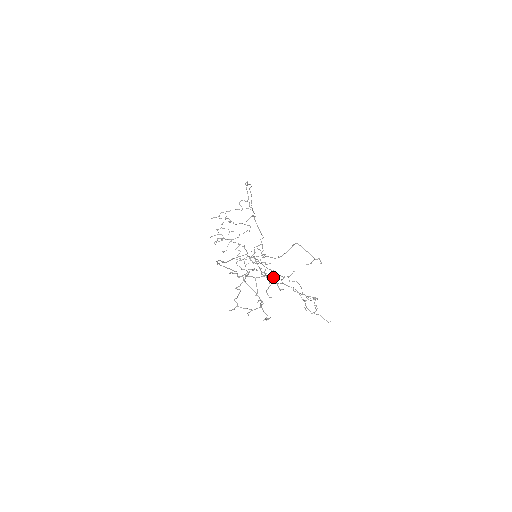
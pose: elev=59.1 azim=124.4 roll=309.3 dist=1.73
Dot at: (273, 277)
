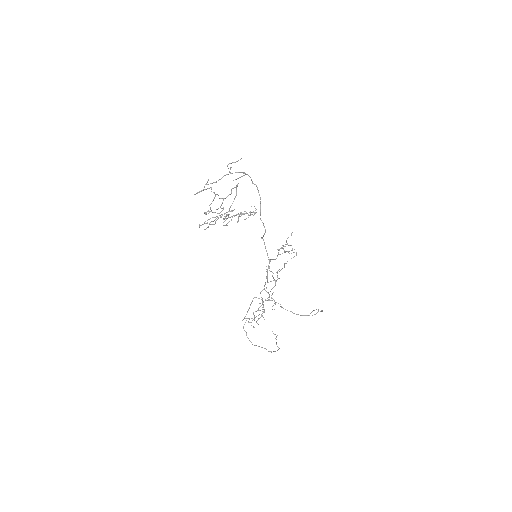
Dot at: occluded
